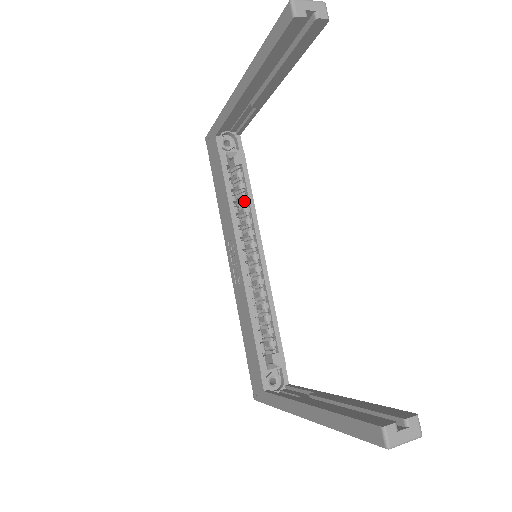
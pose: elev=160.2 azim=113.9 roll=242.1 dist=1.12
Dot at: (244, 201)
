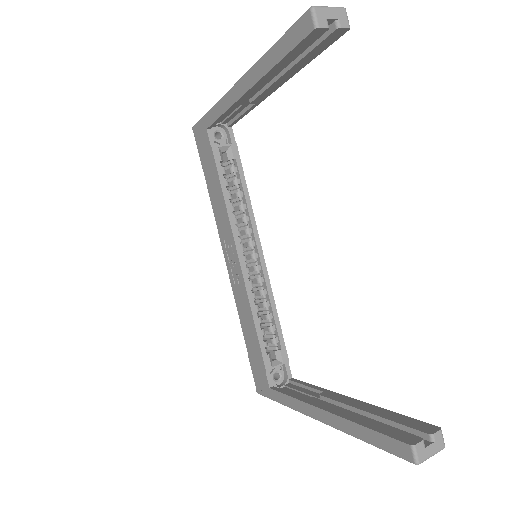
Dot at: (239, 198)
